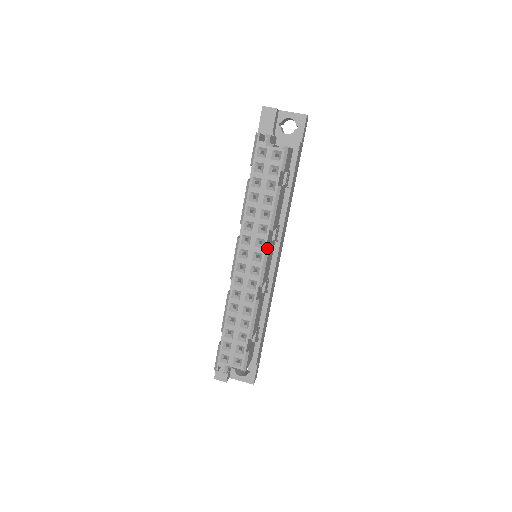
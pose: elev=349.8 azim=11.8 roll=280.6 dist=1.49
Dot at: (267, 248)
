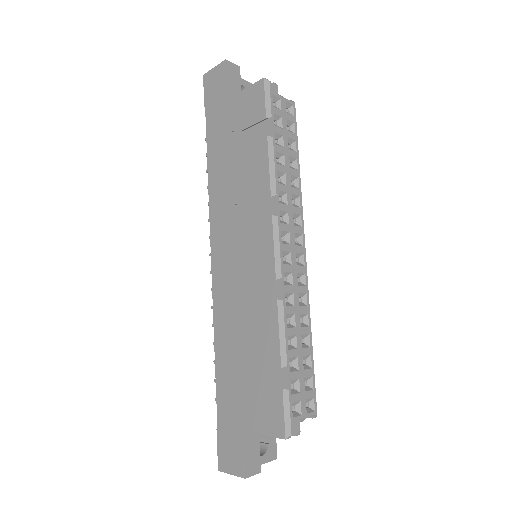
Dot at: (303, 226)
